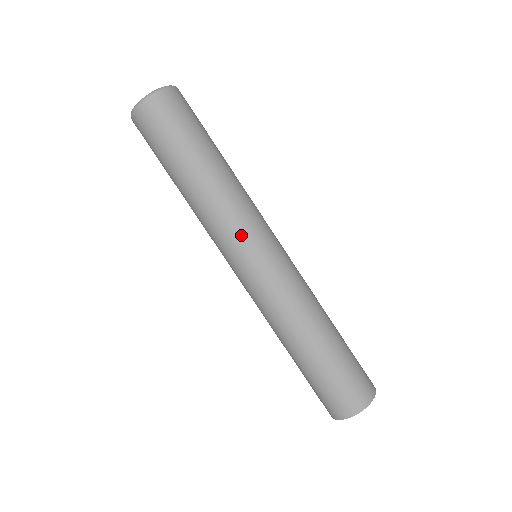
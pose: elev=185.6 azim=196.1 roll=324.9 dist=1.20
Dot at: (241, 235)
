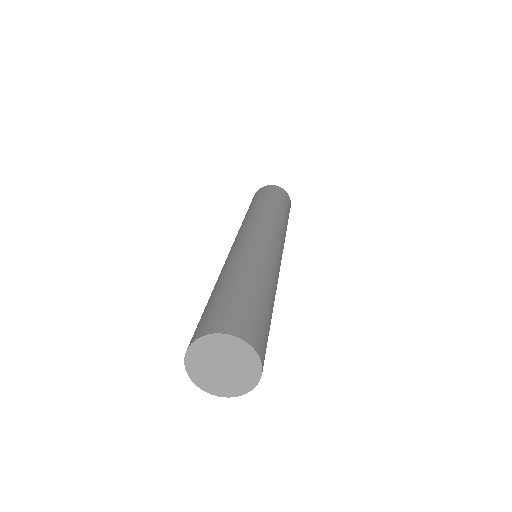
Dot at: (277, 232)
